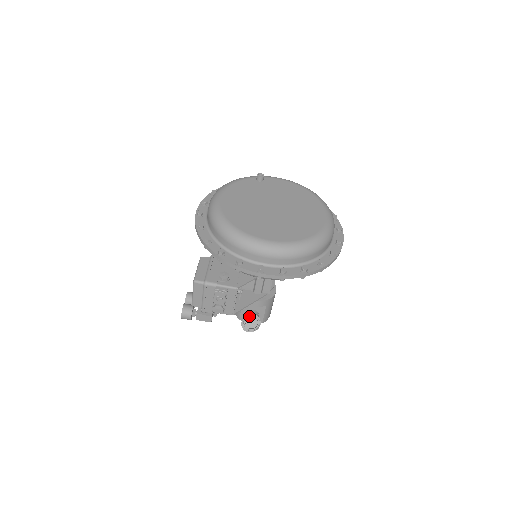
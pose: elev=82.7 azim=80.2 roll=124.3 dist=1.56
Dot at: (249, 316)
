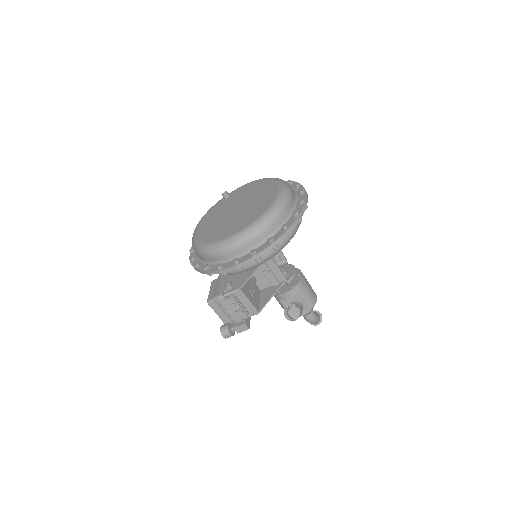
Dot at: (287, 308)
